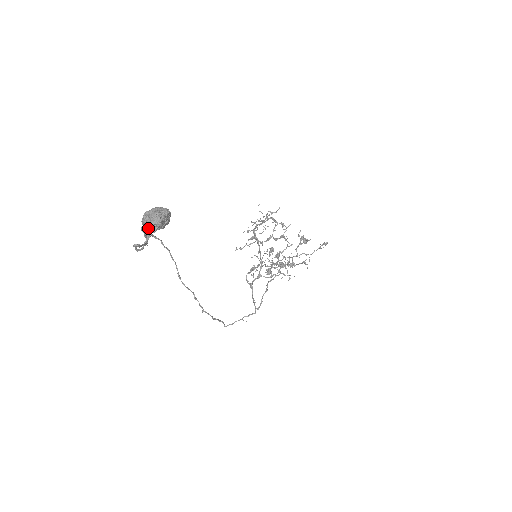
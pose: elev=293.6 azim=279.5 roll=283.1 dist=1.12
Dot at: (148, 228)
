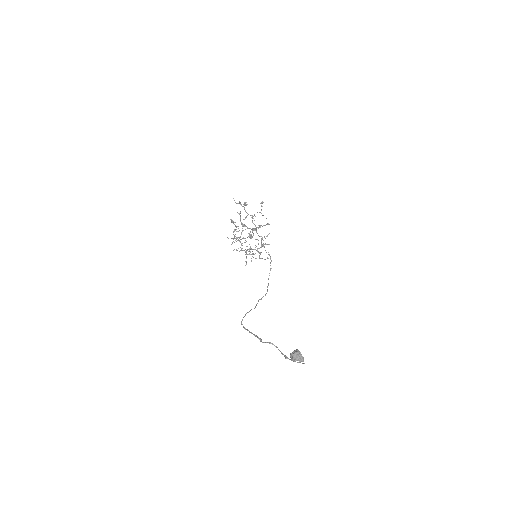
Dot at: occluded
